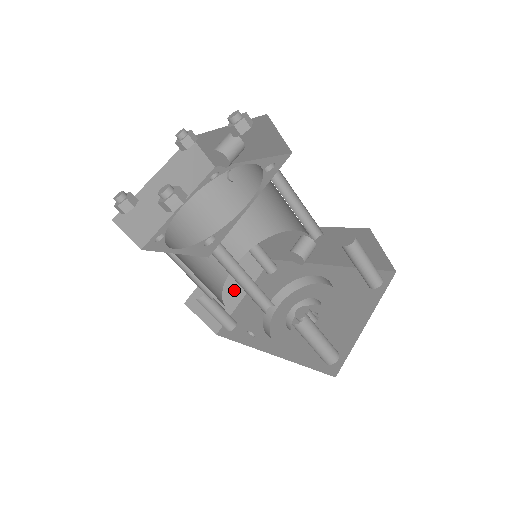
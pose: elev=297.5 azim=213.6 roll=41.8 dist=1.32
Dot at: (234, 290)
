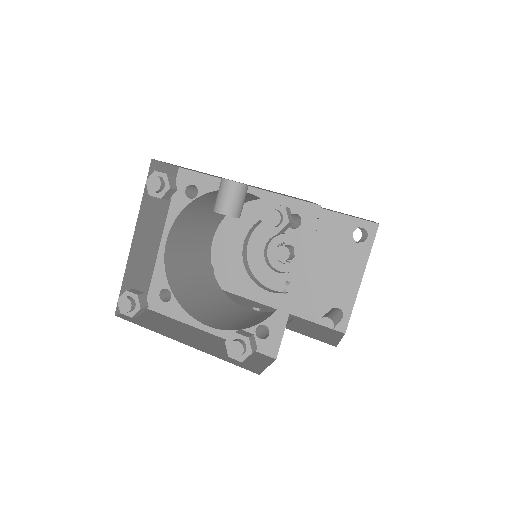
Dot at: occluded
